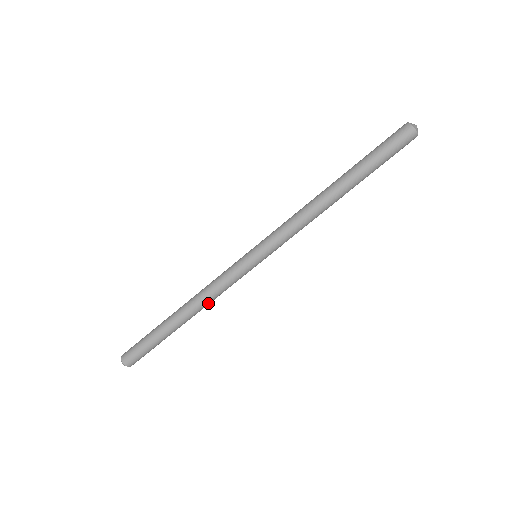
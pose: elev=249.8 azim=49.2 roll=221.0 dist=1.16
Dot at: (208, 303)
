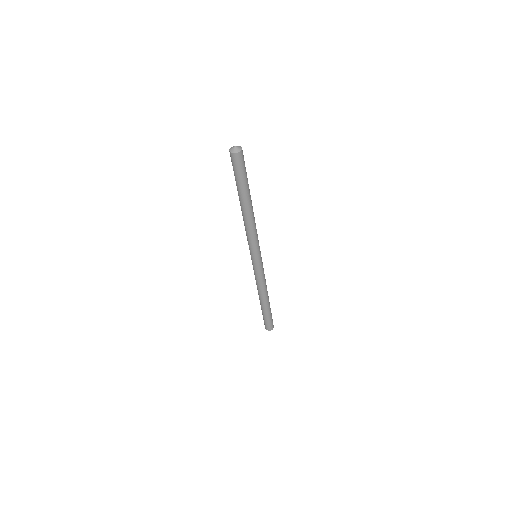
Dot at: (262, 289)
